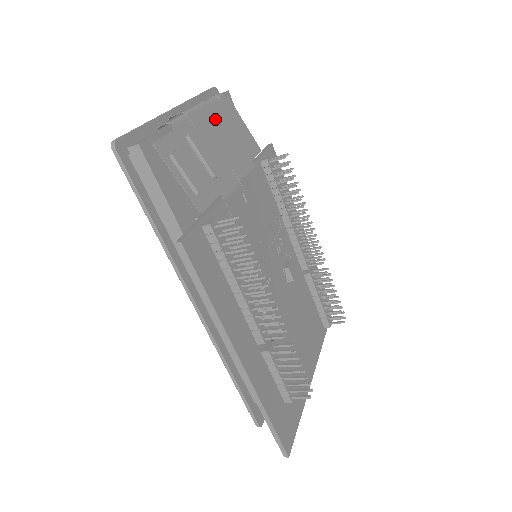
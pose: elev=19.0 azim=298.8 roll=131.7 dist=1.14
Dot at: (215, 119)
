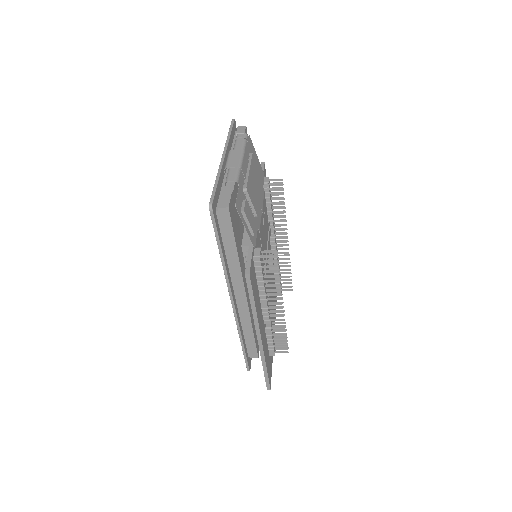
Dot at: (251, 165)
